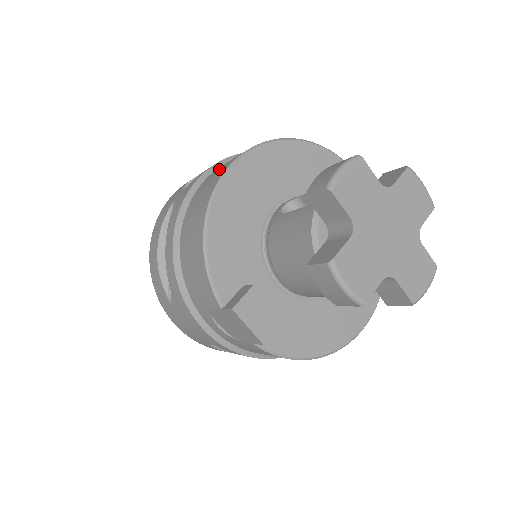
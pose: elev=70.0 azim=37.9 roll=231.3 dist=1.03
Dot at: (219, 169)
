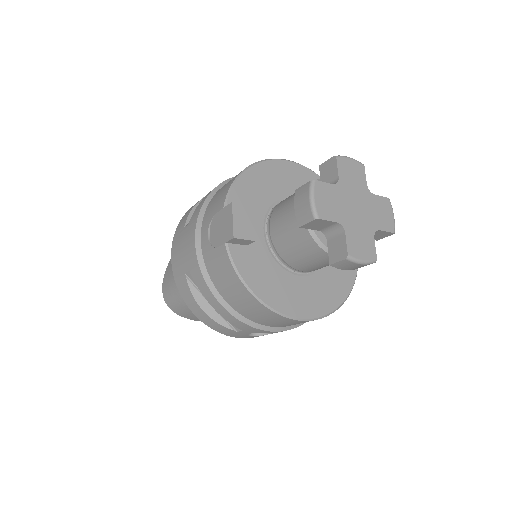
Dot at: occluded
